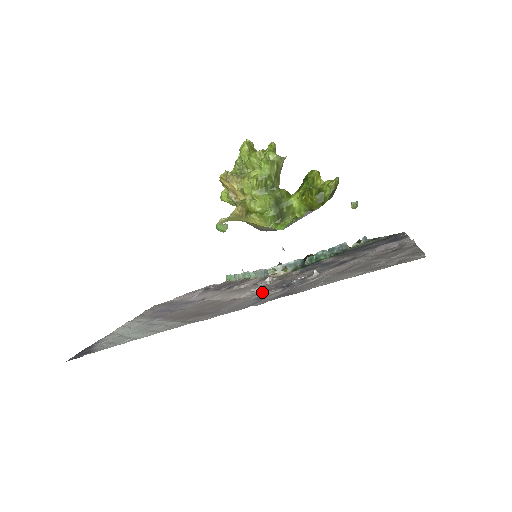
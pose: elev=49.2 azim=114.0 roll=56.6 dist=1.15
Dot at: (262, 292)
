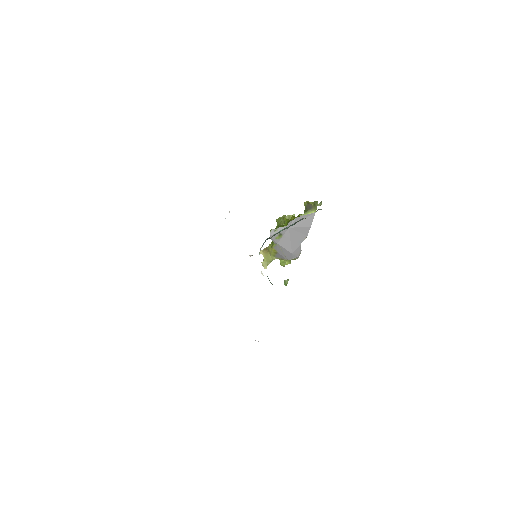
Dot at: occluded
